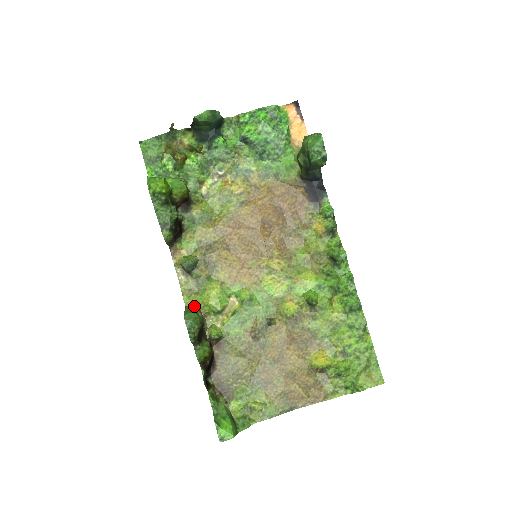
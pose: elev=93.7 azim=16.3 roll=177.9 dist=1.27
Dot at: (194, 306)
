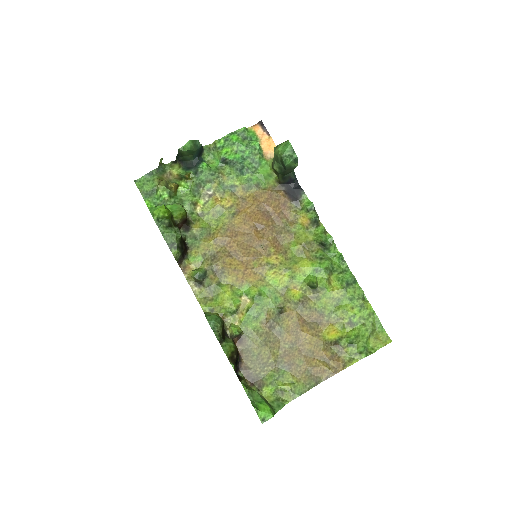
Dot at: (212, 311)
